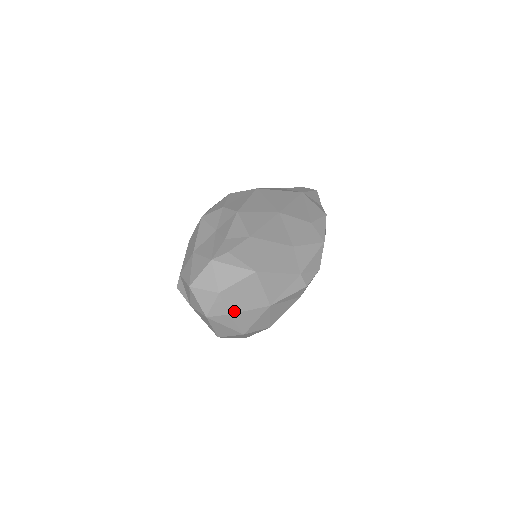
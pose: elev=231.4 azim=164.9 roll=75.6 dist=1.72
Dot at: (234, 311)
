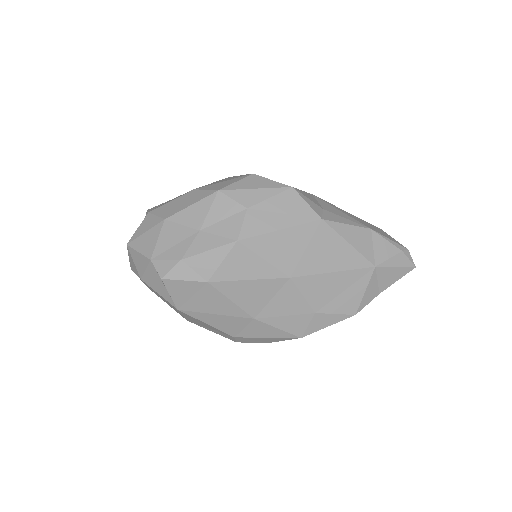
Dot at: (154, 292)
